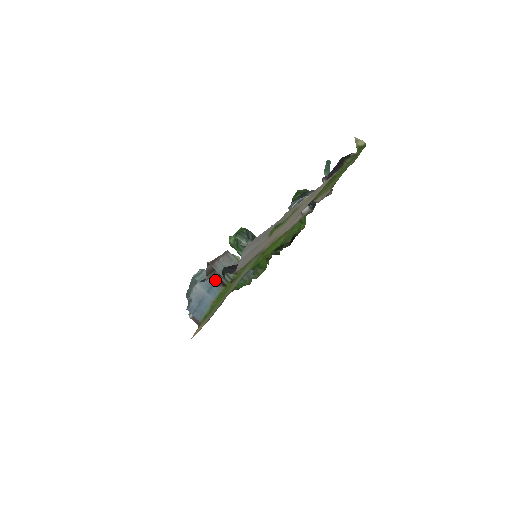
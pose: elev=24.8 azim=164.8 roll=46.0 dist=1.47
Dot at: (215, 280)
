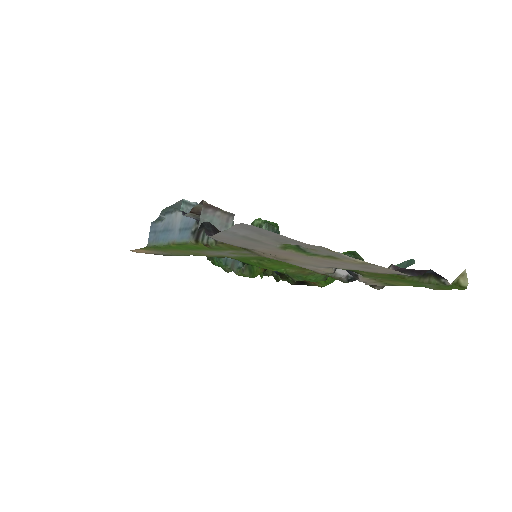
Dot at: (196, 227)
